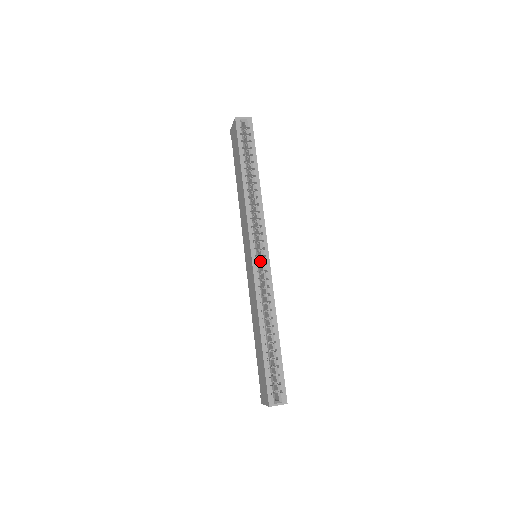
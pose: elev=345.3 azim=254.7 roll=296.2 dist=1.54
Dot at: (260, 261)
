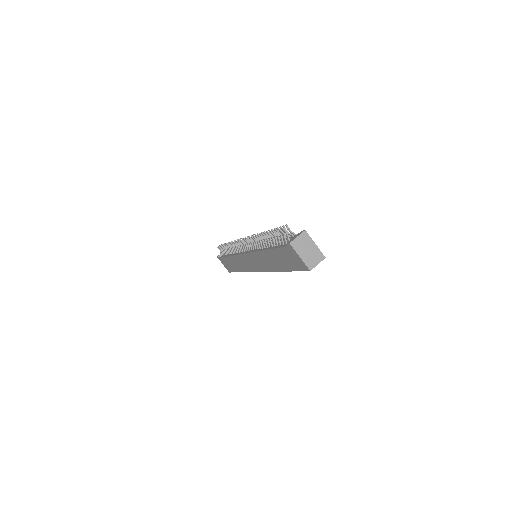
Dot at: occluded
